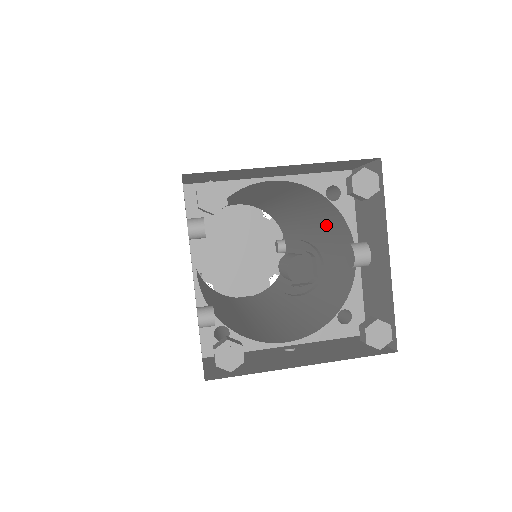
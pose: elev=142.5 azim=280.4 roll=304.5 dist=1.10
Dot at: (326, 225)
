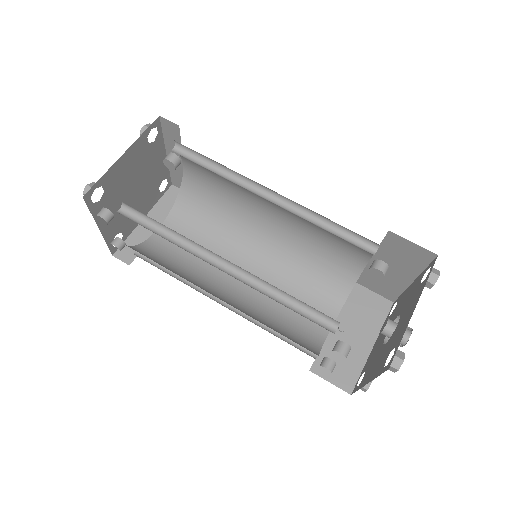
Dot at: (330, 233)
